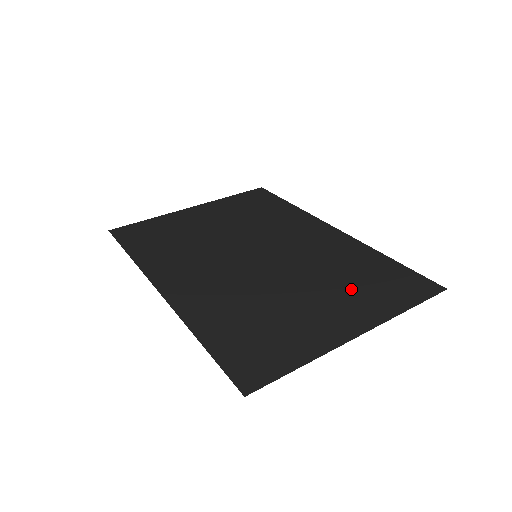
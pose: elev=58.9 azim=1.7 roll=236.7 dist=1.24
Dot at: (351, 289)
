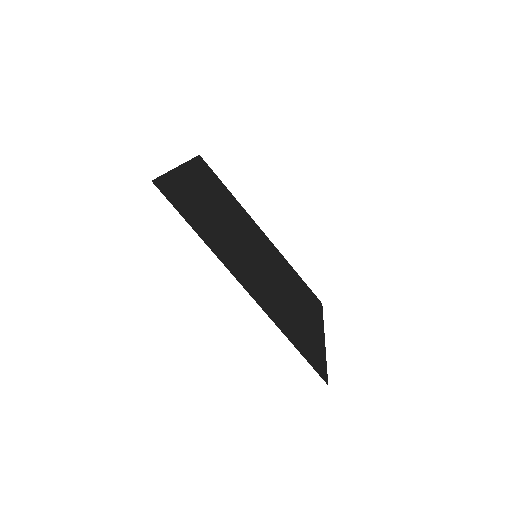
Dot at: (303, 299)
